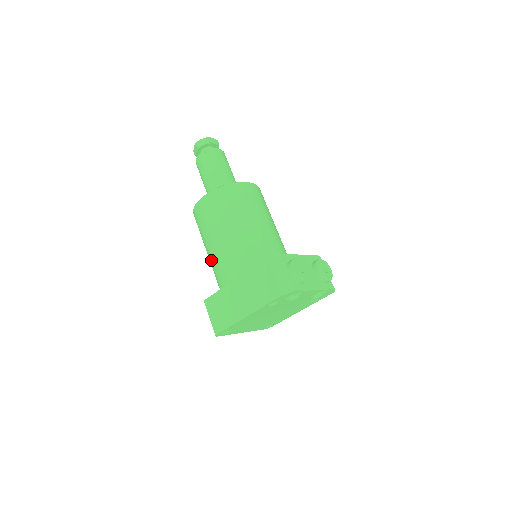
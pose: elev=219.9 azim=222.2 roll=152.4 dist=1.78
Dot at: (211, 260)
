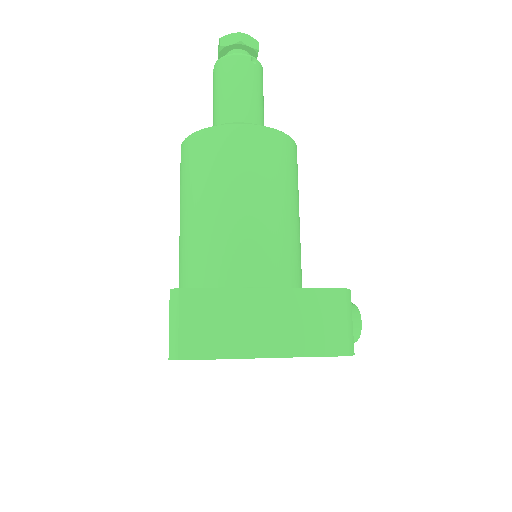
Dot at: (214, 226)
